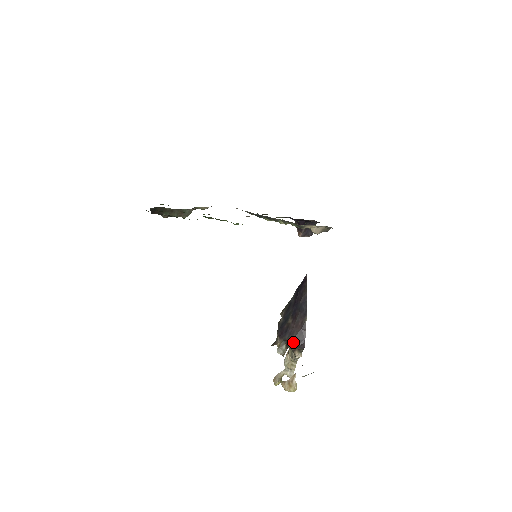
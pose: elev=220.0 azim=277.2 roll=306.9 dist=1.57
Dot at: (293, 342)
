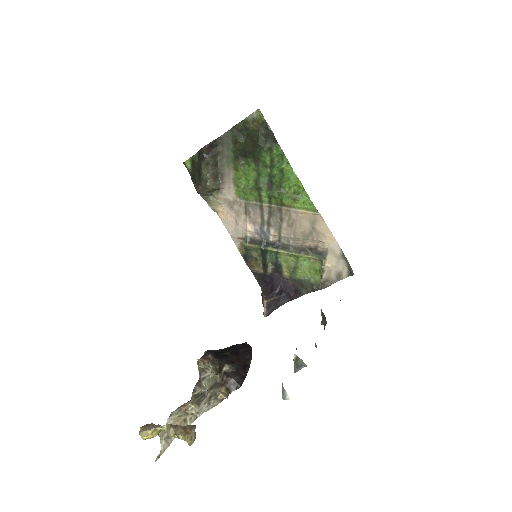
Dot at: (228, 372)
